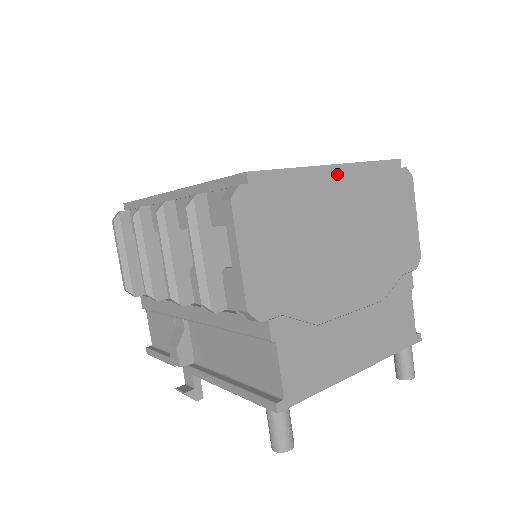
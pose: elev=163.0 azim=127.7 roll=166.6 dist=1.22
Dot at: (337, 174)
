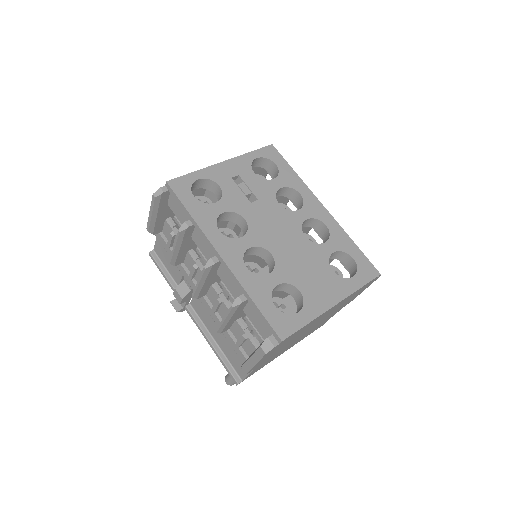
Dot at: occluded
